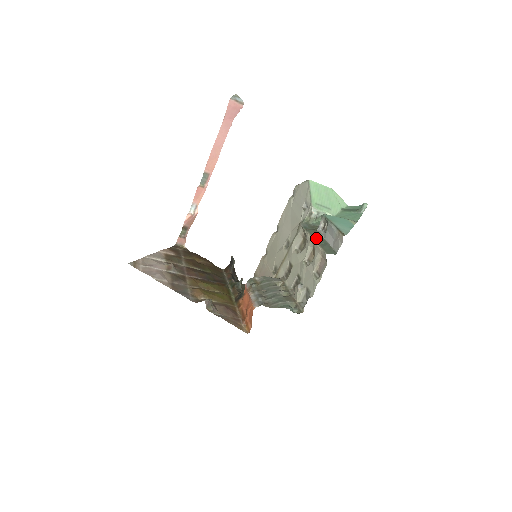
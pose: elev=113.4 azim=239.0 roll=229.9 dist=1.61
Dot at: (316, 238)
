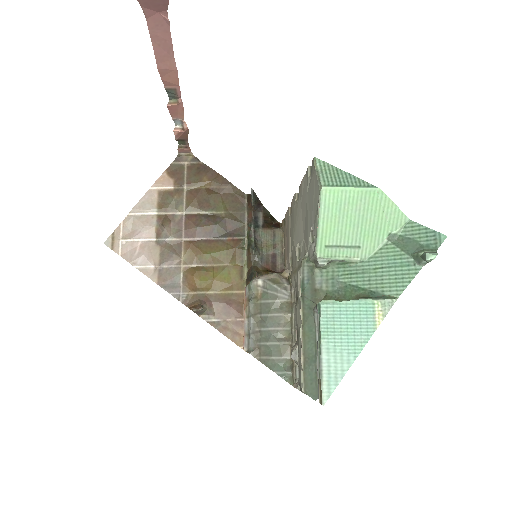
Dot at: (306, 333)
